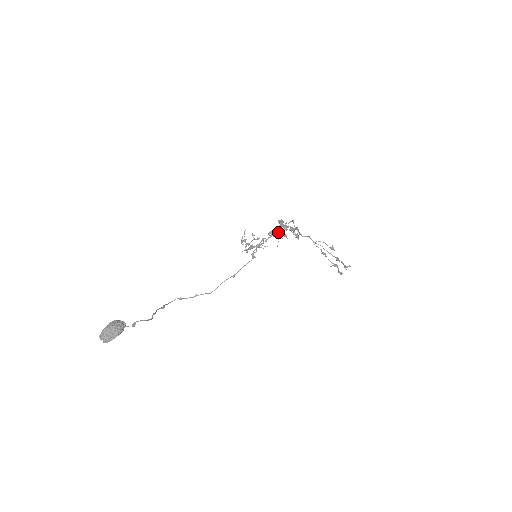
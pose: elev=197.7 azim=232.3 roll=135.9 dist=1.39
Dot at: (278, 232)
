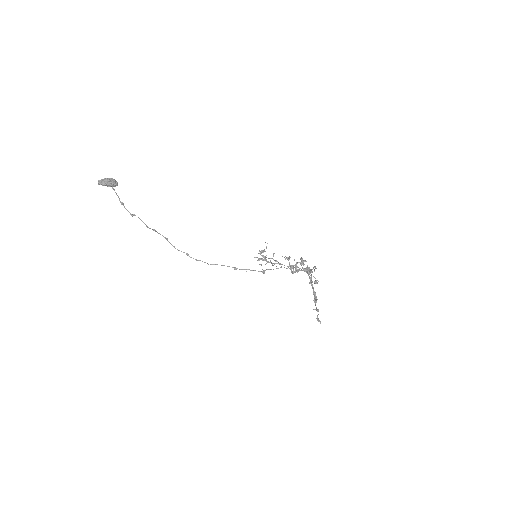
Dot at: (290, 257)
